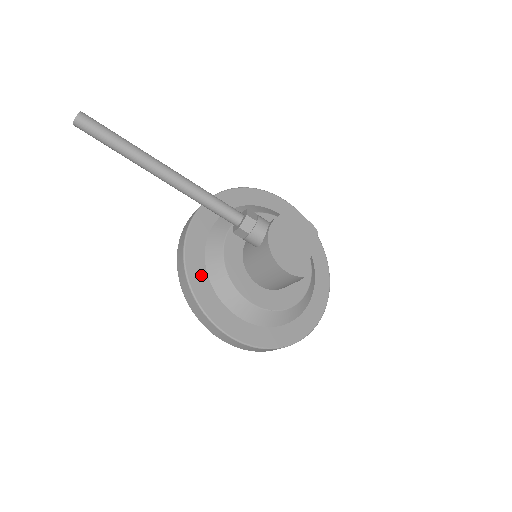
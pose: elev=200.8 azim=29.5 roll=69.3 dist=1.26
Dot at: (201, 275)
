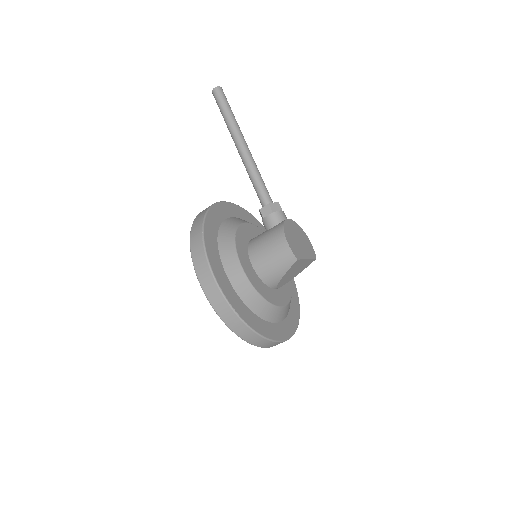
Dot at: (215, 223)
